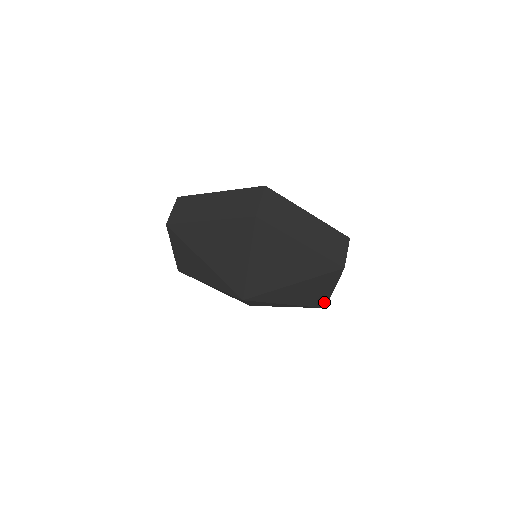
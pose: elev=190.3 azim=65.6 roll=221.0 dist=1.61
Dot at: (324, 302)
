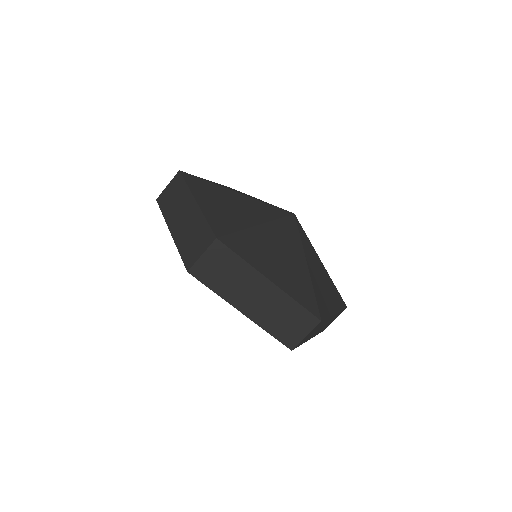
Dot at: occluded
